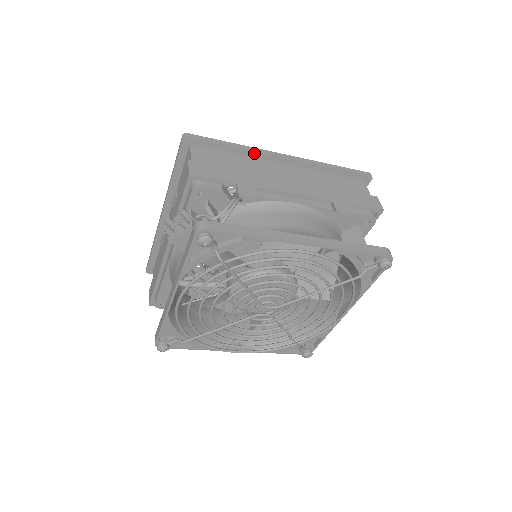
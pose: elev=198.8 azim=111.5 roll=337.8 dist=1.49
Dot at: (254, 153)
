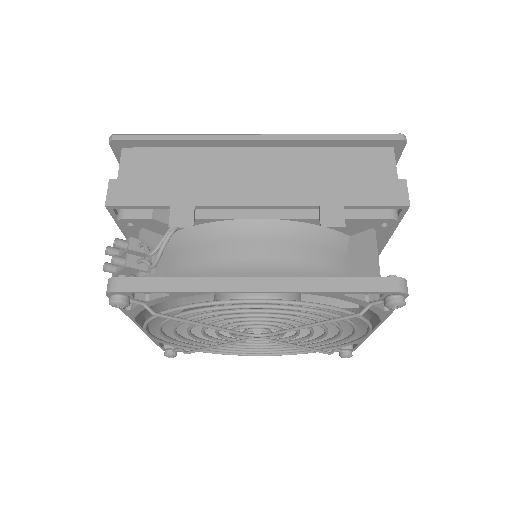
Dot at: (209, 143)
